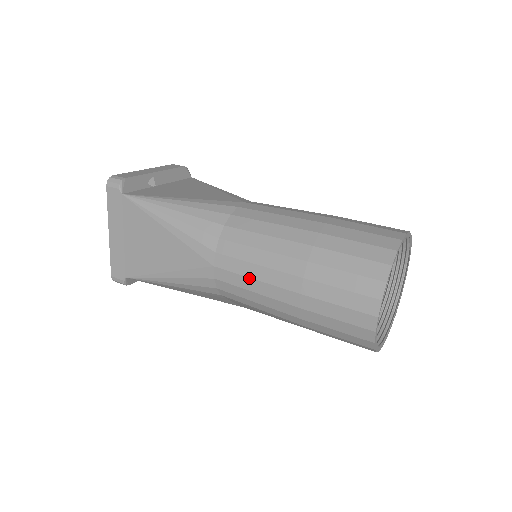
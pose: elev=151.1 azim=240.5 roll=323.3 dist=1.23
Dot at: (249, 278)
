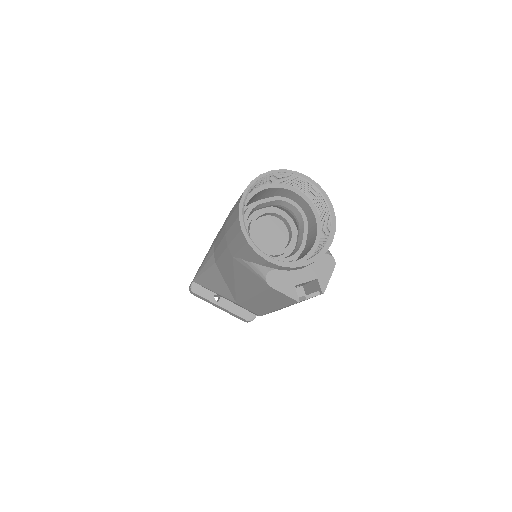
Dot at: (222, 226)
